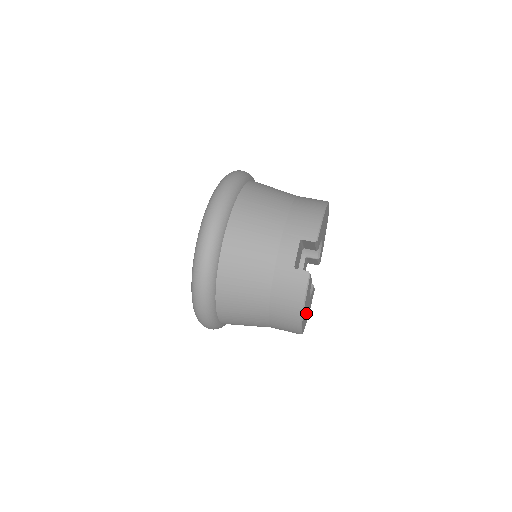
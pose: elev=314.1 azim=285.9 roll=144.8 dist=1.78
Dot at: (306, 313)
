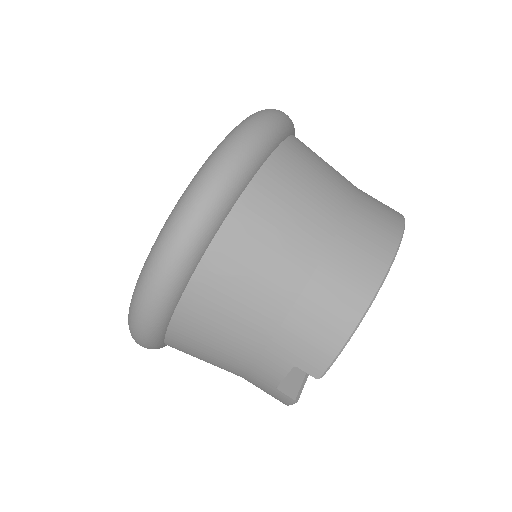
Dot at: occluded
